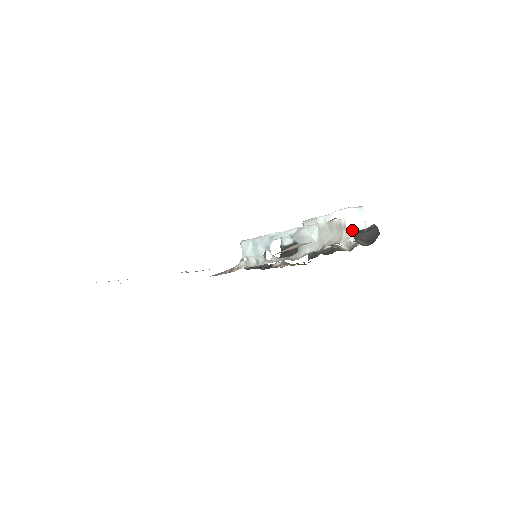
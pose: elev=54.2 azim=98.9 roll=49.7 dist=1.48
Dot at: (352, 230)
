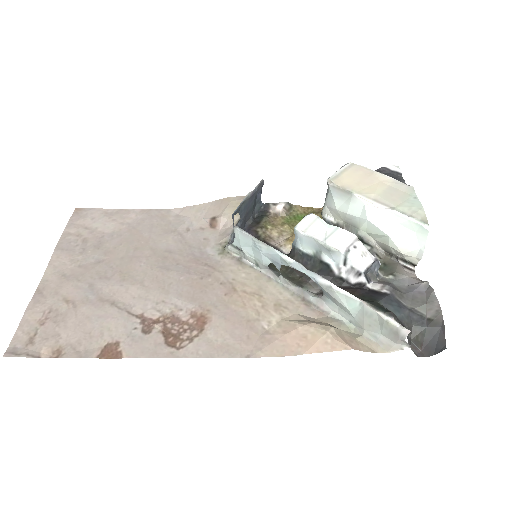
Dot at: (400, 248)
